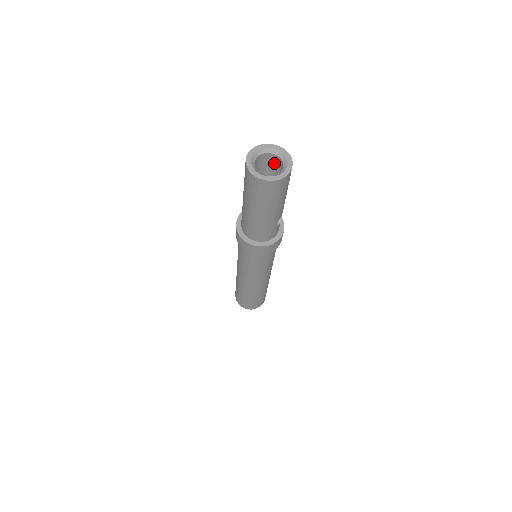
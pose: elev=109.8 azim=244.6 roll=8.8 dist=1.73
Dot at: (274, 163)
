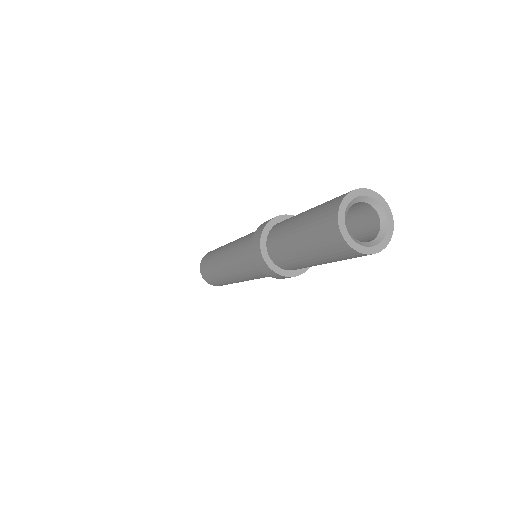
Dot at: (363, 212)
